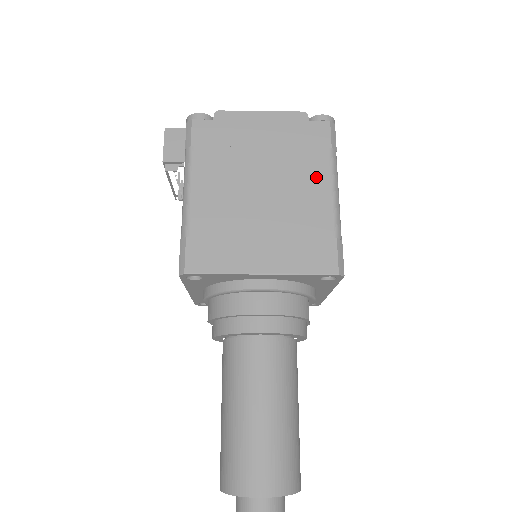
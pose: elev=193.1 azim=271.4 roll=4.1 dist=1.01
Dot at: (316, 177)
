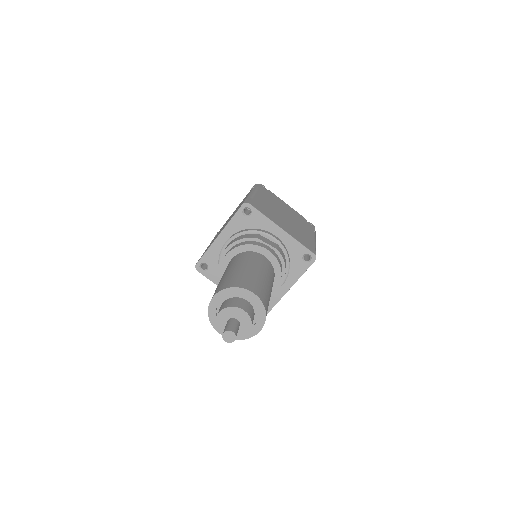
Dot at: occluded
